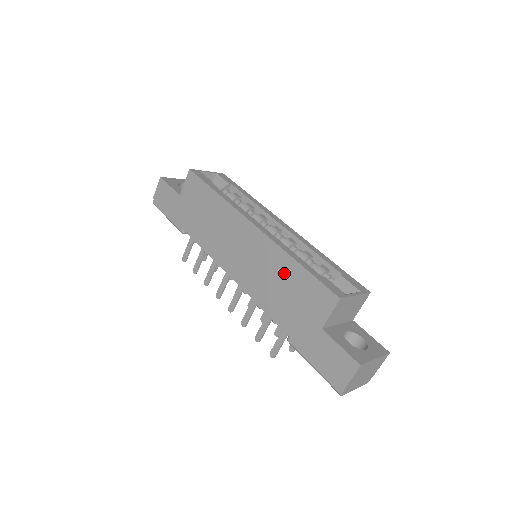
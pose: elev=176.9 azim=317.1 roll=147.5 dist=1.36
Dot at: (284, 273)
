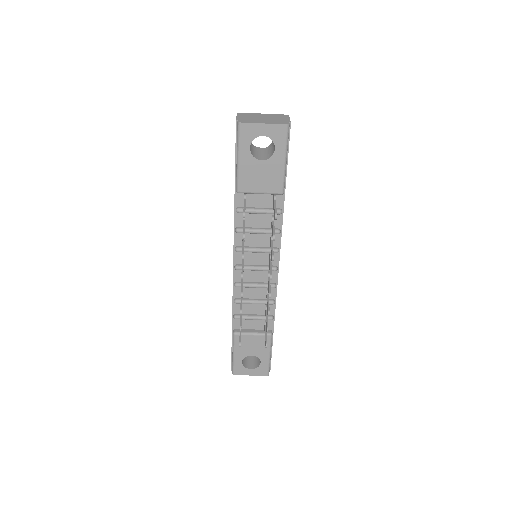
Dot at: occluded
